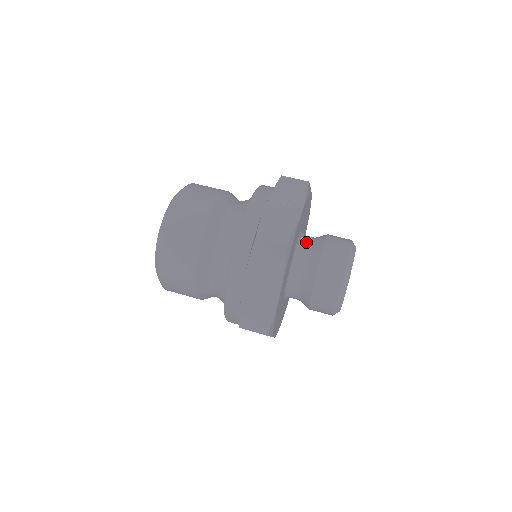
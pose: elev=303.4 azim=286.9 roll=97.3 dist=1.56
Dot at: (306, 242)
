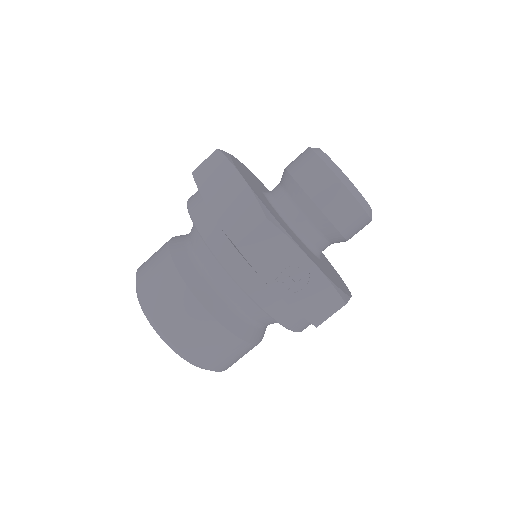
Dot at: (303, 227)
